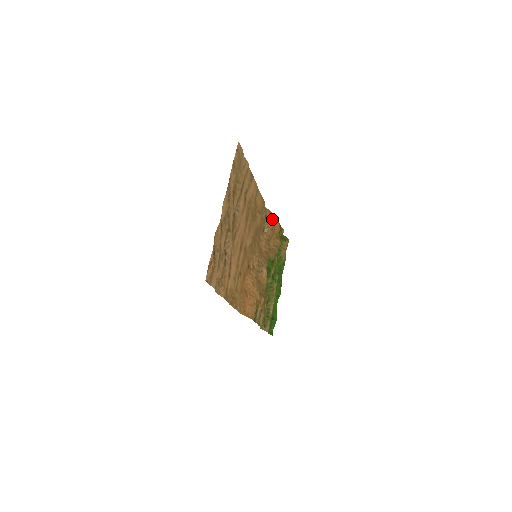
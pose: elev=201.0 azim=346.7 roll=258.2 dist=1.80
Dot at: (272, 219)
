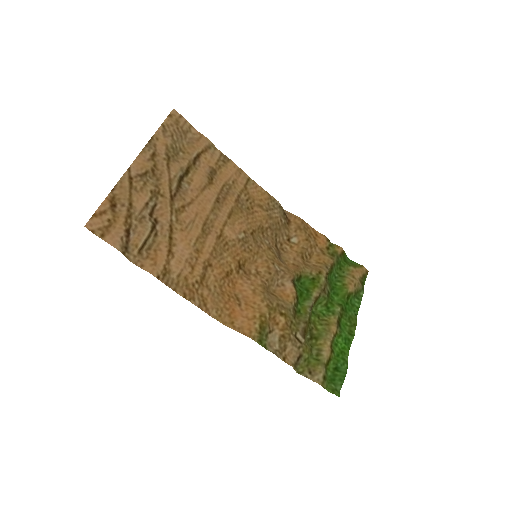
Dot at: (304, 227)
